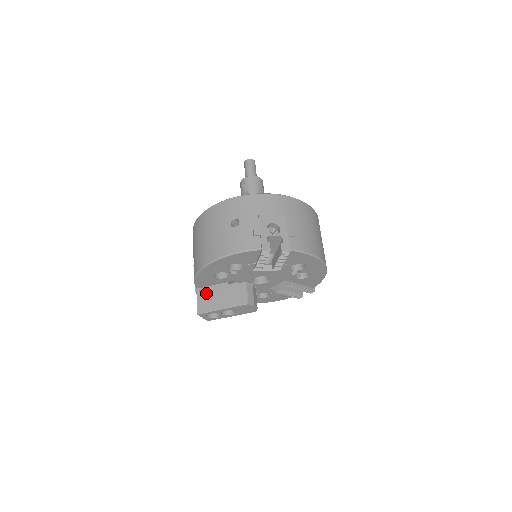
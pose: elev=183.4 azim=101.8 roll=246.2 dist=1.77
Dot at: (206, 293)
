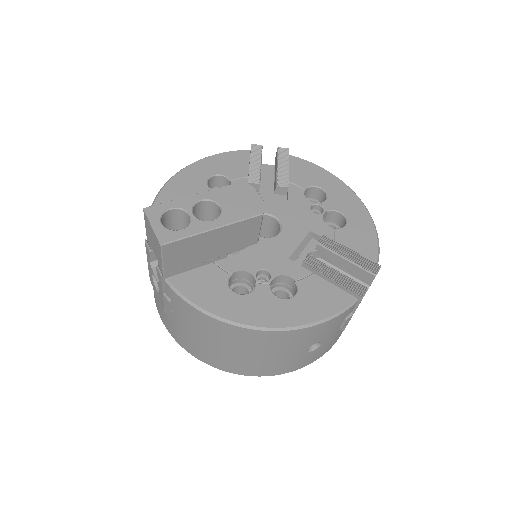
Dot at: occluded
